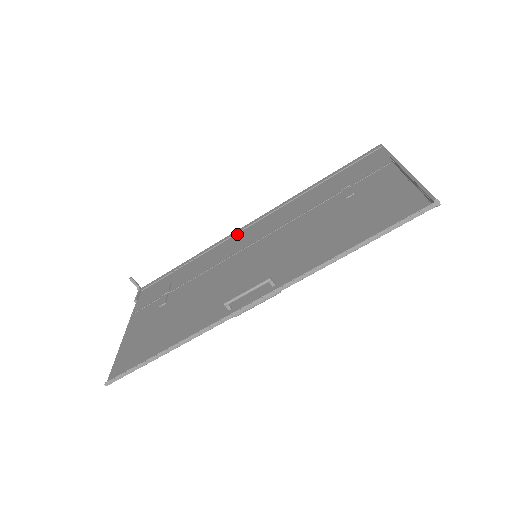
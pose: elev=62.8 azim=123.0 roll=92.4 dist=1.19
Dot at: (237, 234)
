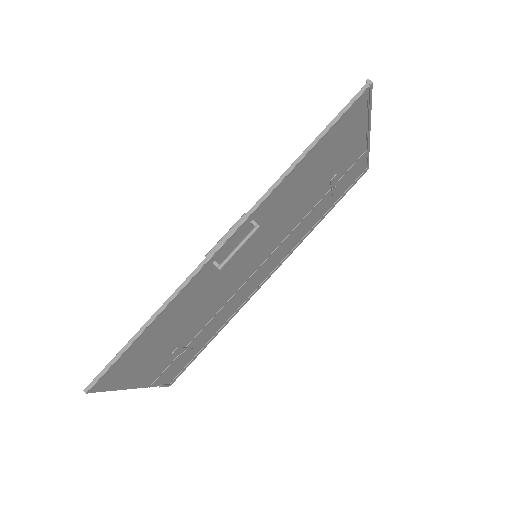
Dot at: (256, 286)
